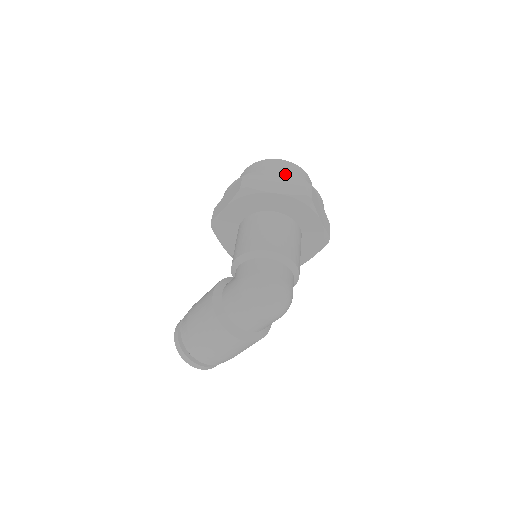
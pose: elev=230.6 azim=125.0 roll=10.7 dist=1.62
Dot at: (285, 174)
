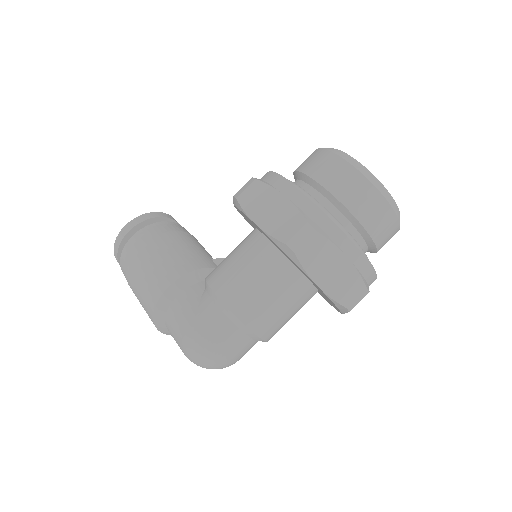
Dot at: (358, 258)
